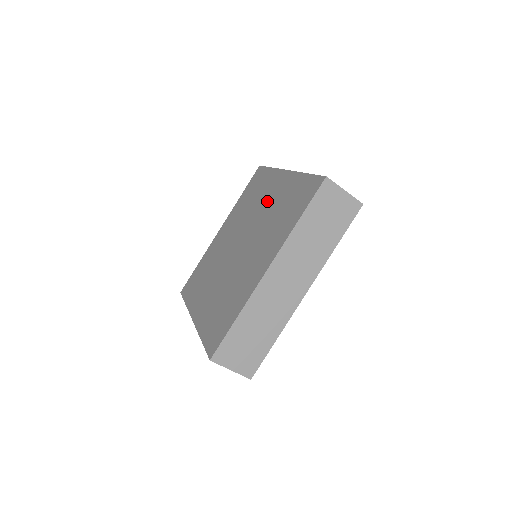
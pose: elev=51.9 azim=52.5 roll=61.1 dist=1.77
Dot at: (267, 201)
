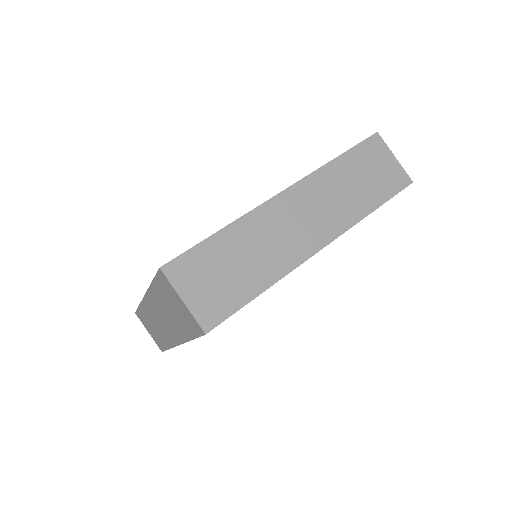
Dot at: occluded
